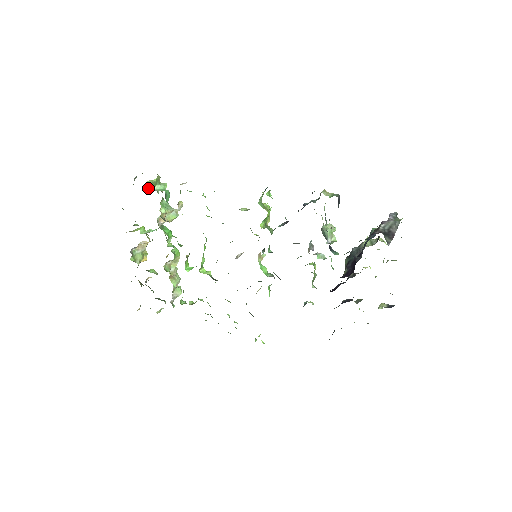
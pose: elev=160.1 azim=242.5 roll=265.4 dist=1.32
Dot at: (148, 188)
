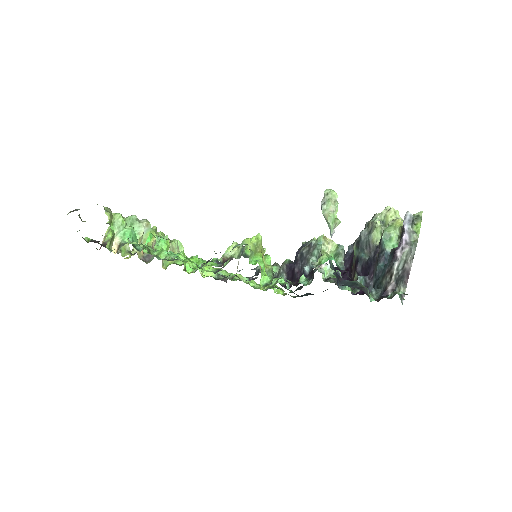
Dot at: (110, 248)
